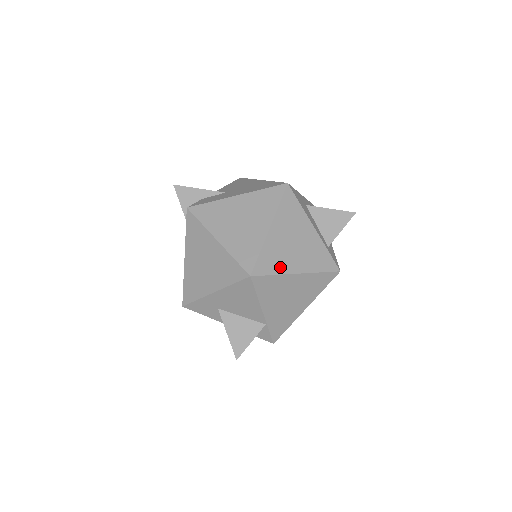
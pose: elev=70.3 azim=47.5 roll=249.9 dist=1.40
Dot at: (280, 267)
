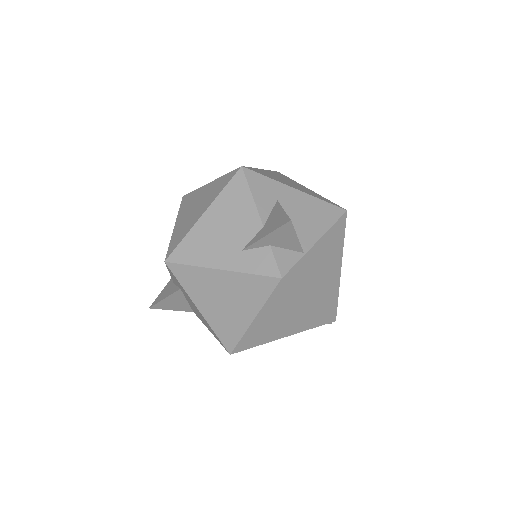
Dot at: occluded
